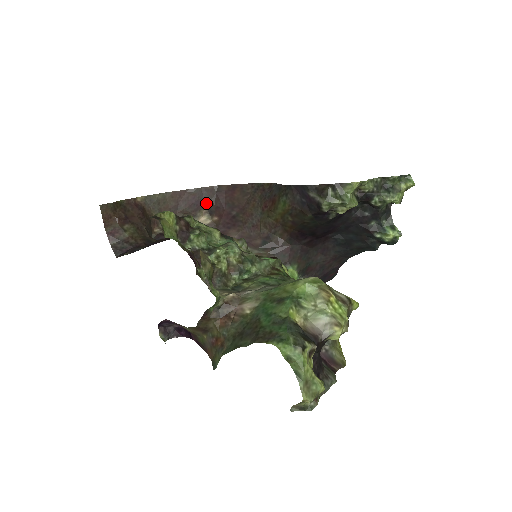
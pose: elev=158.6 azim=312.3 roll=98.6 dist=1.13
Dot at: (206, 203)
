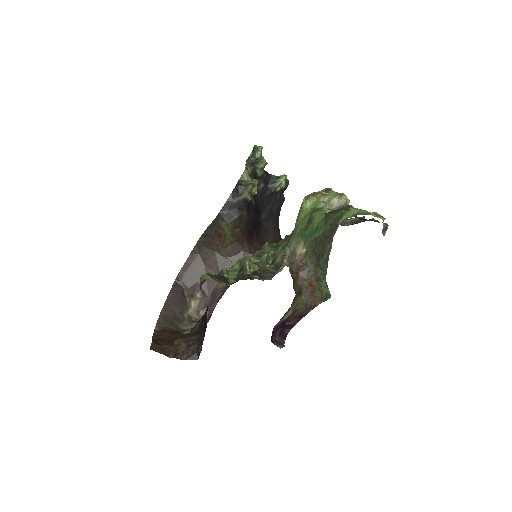
Dot at: (183, 294)
